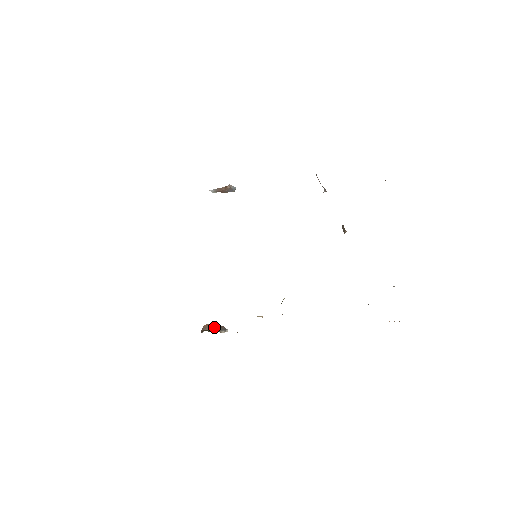
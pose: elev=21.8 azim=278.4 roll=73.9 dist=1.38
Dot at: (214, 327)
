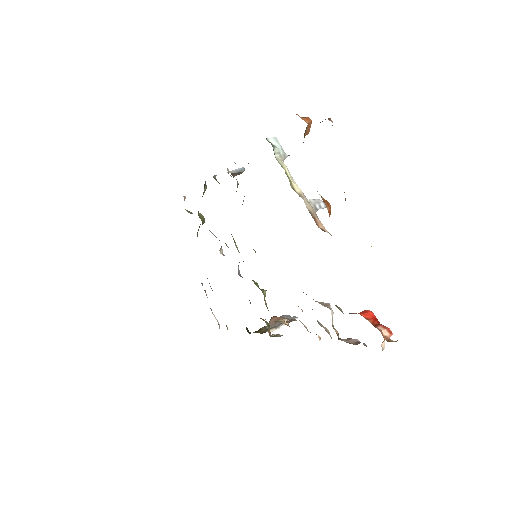
Dot at: (274, 321)
